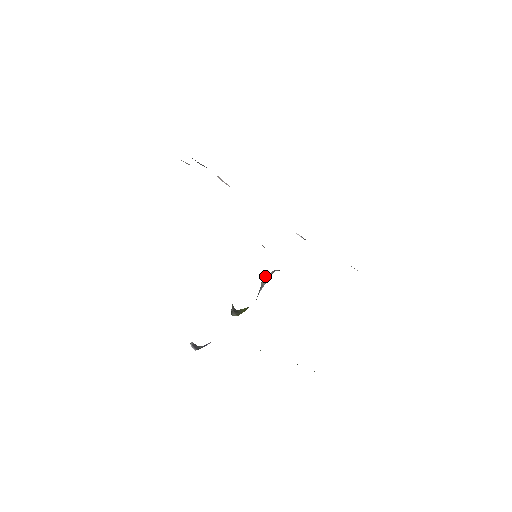
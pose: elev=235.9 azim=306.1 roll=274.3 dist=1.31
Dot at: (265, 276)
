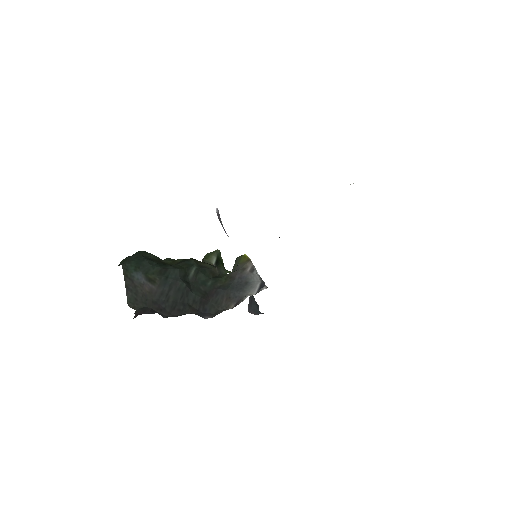
Dot at: occluded
